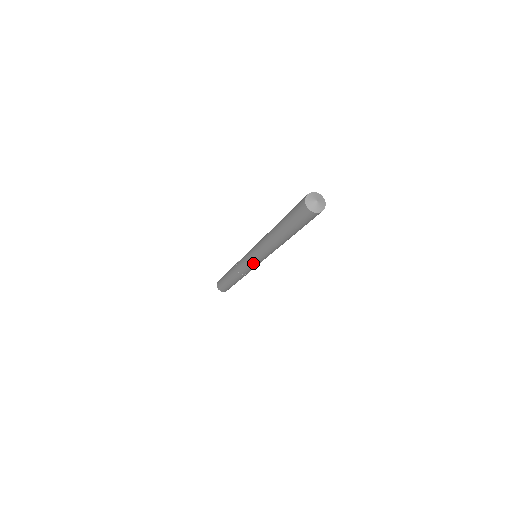
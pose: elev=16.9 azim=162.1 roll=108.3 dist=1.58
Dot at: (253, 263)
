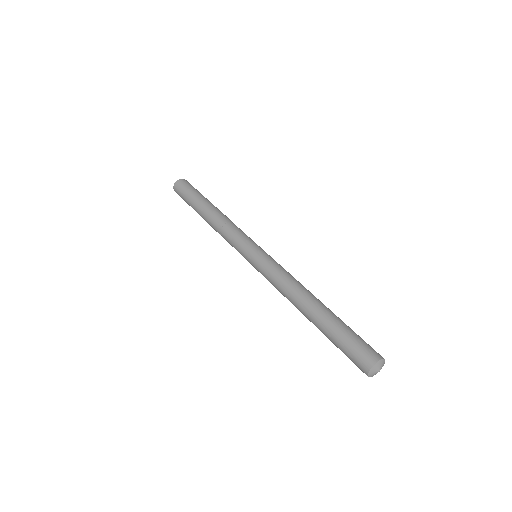
Dot at: (250, 263)
